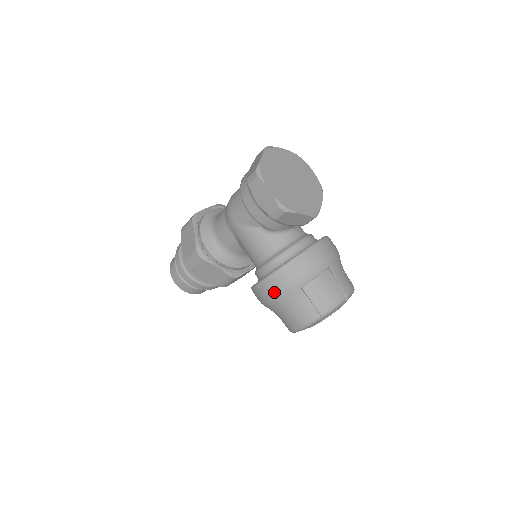
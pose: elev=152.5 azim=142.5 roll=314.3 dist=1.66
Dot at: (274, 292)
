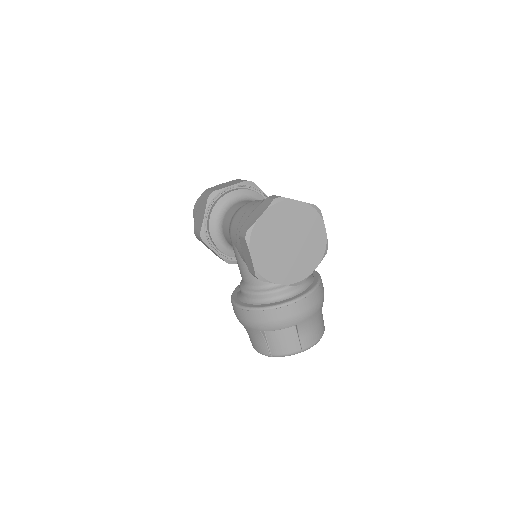
Dot at: (240, 319)
